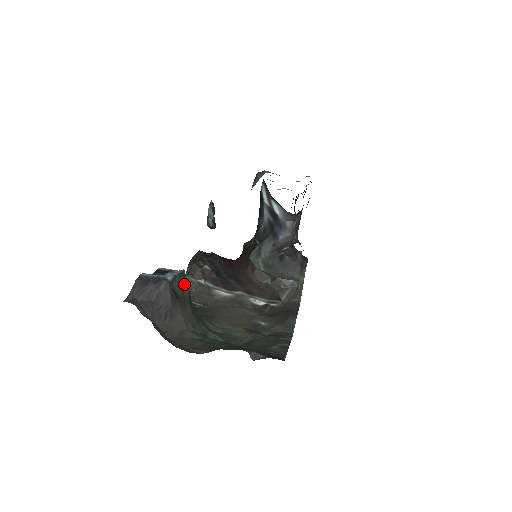
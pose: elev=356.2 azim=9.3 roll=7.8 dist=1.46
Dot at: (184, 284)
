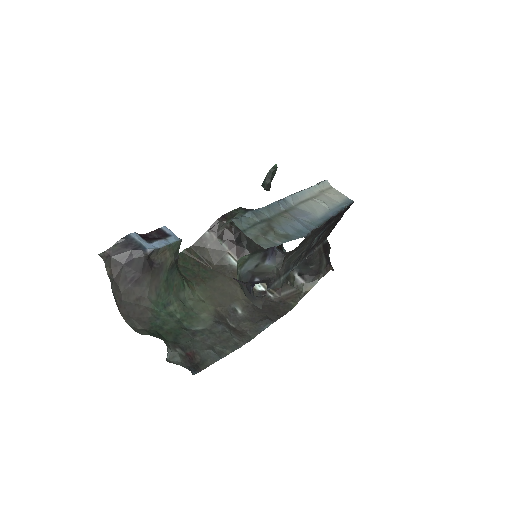
Dot at: (169, 255)
